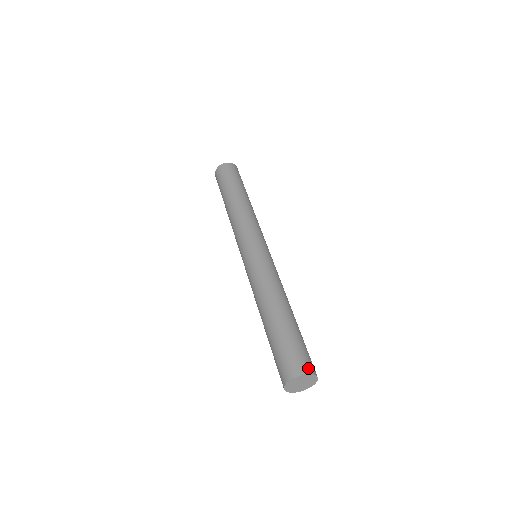
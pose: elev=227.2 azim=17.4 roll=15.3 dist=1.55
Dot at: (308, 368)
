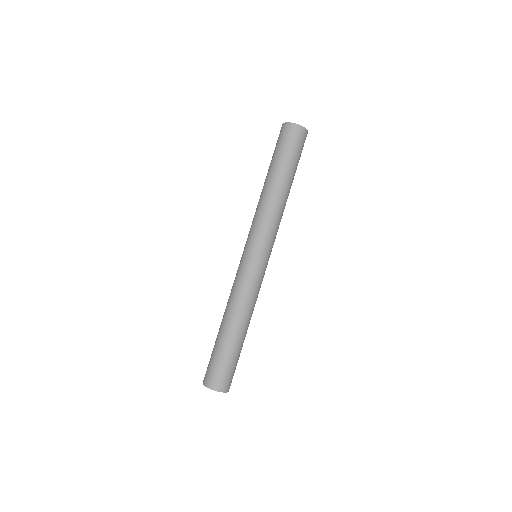
Dot at: (225, 387)
